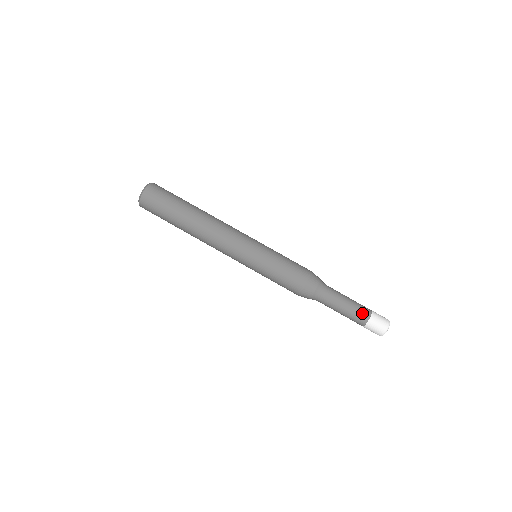
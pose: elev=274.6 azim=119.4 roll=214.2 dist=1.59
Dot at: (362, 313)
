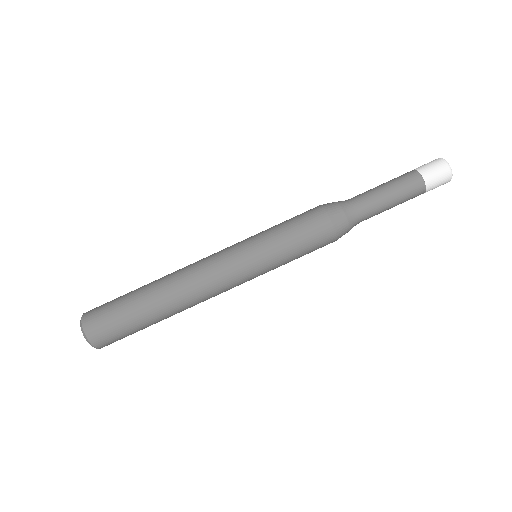
Dot at: (414, 189)
